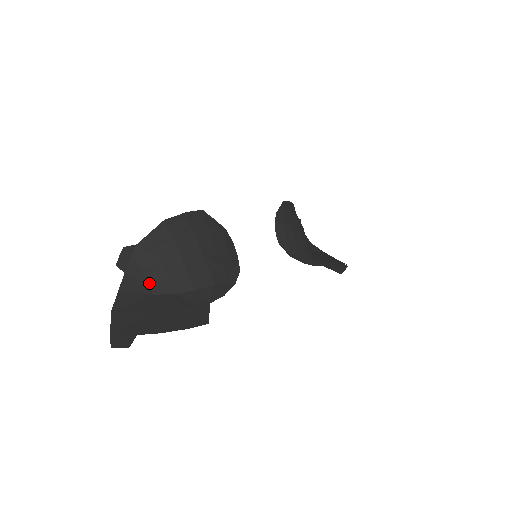
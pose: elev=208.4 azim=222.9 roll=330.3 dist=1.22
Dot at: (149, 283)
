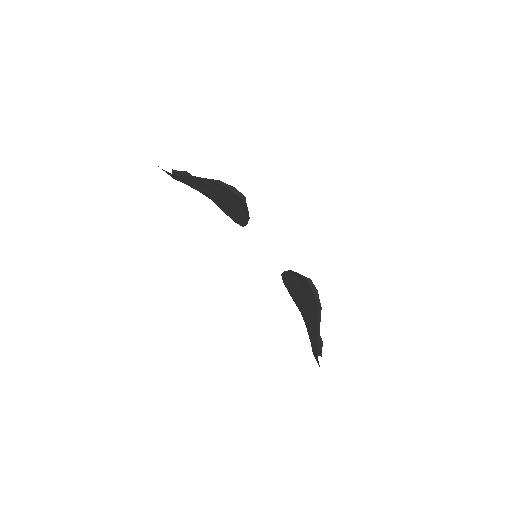
Dot at: (178, 179)
